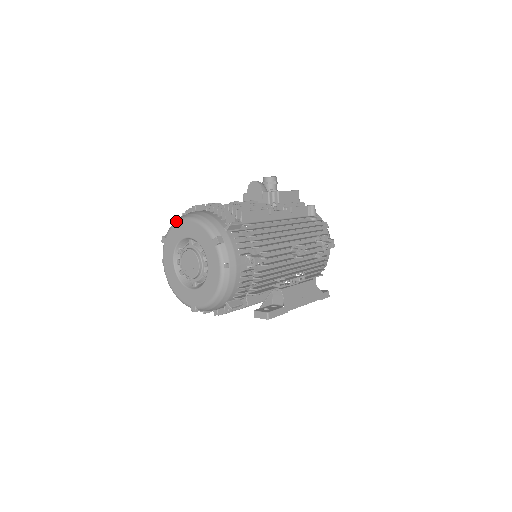
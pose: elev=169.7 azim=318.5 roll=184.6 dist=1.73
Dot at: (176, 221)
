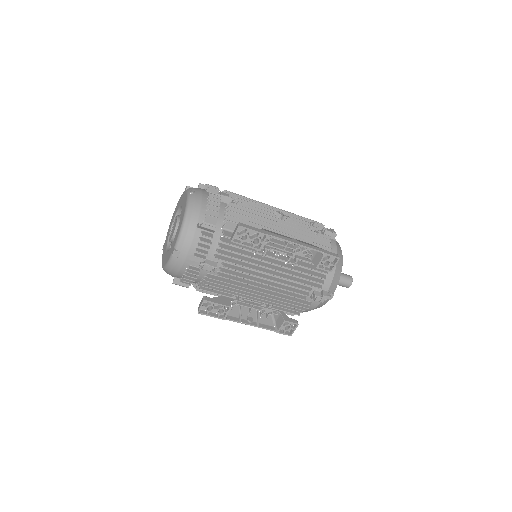
Dot at: occluded
